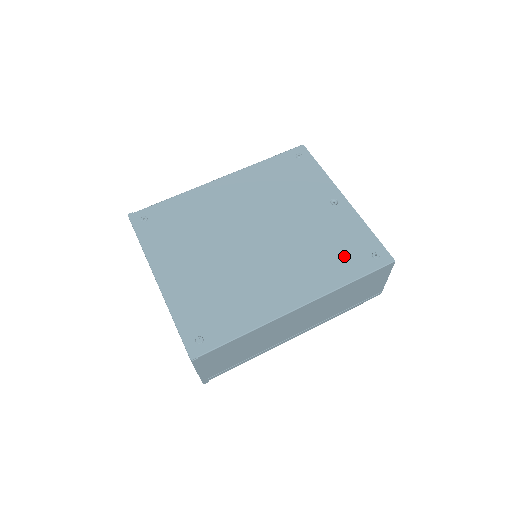
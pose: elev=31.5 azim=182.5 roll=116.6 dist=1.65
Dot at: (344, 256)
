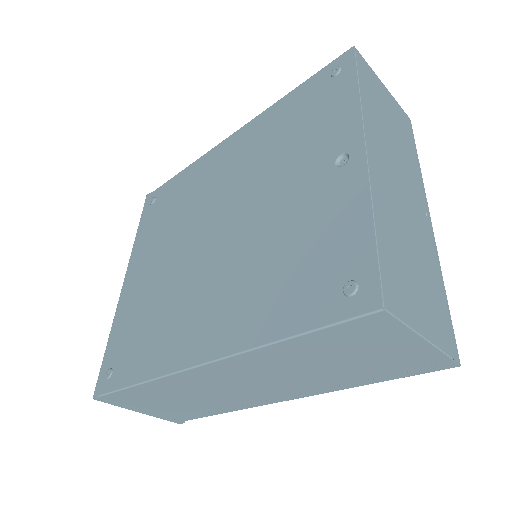
Dot at: (299, 280)
